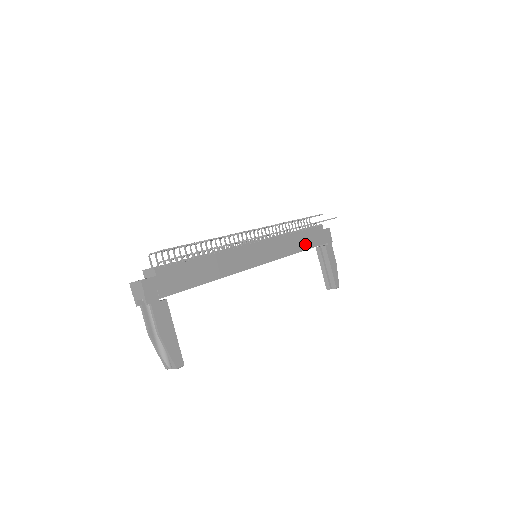
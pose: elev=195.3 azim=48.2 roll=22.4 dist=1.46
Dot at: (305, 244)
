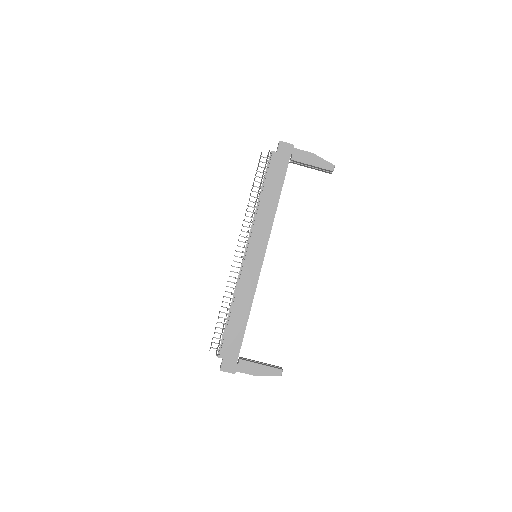
Dot at: (275, 191)
